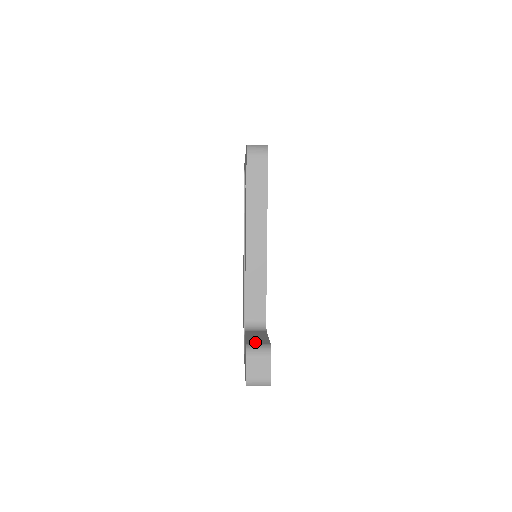
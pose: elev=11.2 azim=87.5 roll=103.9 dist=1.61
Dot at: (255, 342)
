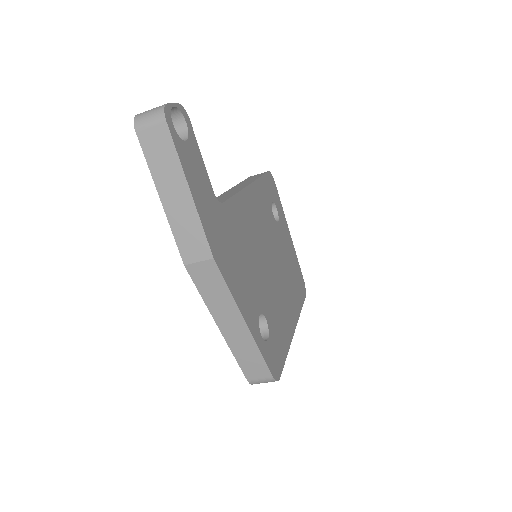
Dot at: occluded
